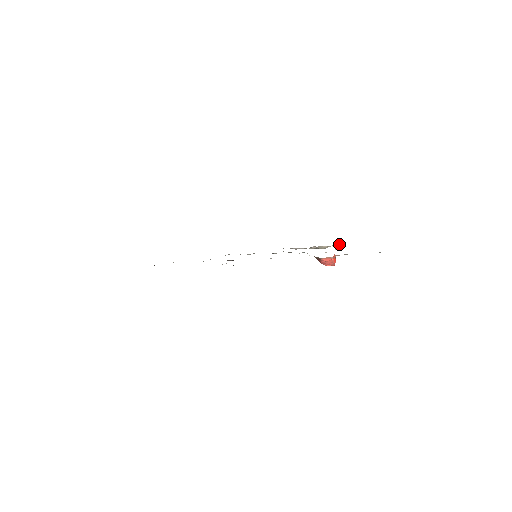
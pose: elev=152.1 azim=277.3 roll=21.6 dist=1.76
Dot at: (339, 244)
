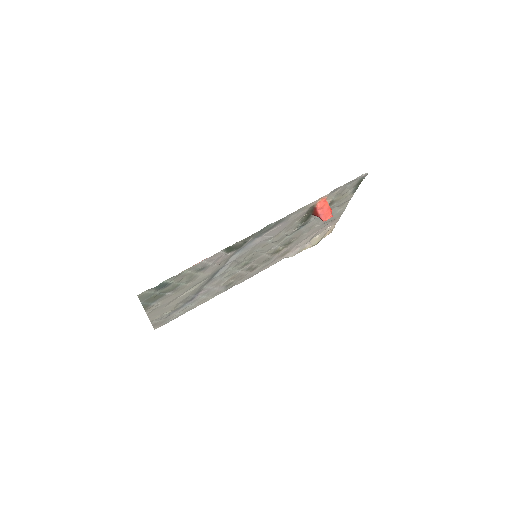
Dot at: (329, 231)
